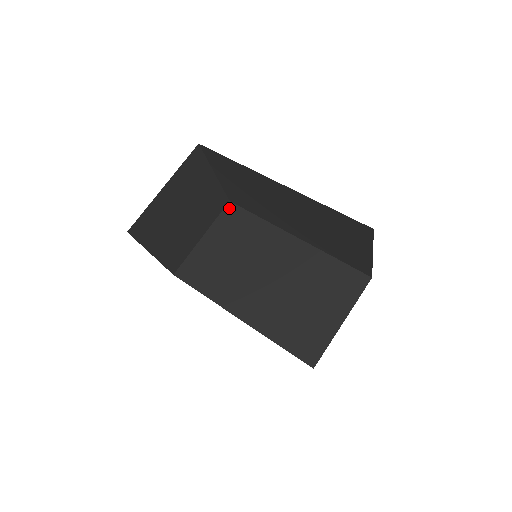
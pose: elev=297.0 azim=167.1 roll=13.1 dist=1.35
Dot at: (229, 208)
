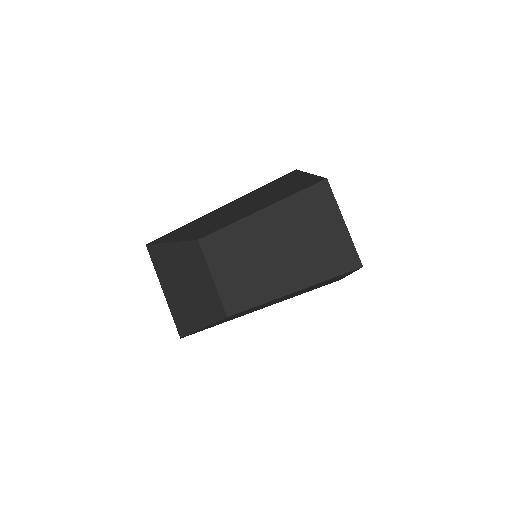
Dot at: (203, 244)
